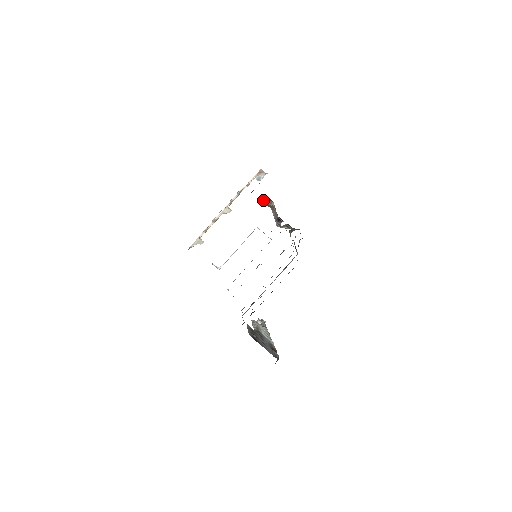
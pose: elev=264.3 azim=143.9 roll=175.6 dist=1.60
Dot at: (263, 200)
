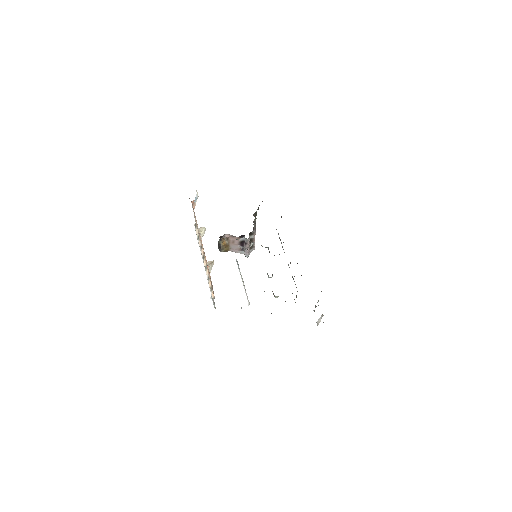
Dot at: occluded
